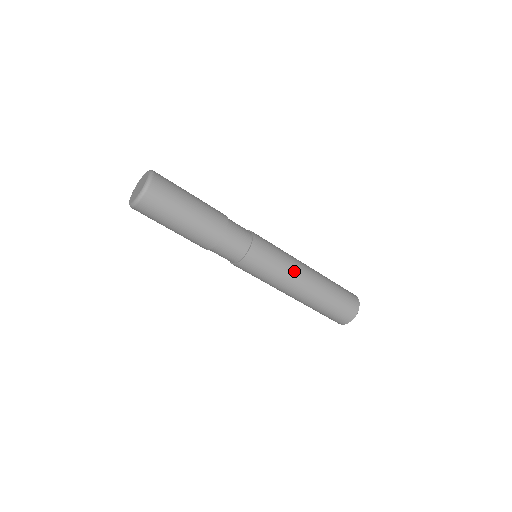
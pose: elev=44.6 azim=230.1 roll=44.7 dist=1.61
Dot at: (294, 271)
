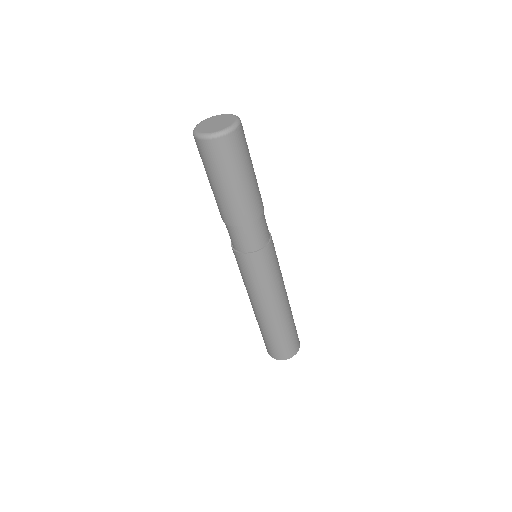
Dot at: occluded
